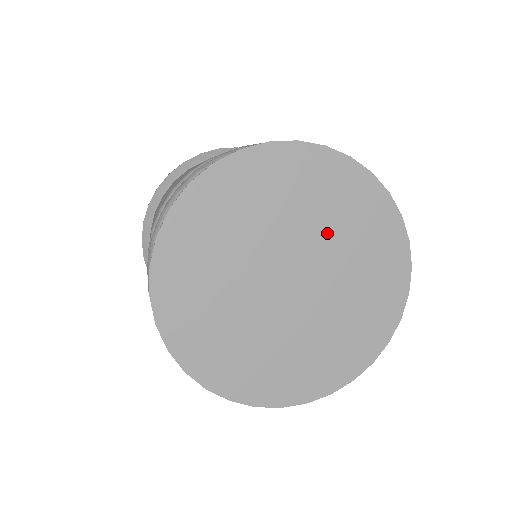
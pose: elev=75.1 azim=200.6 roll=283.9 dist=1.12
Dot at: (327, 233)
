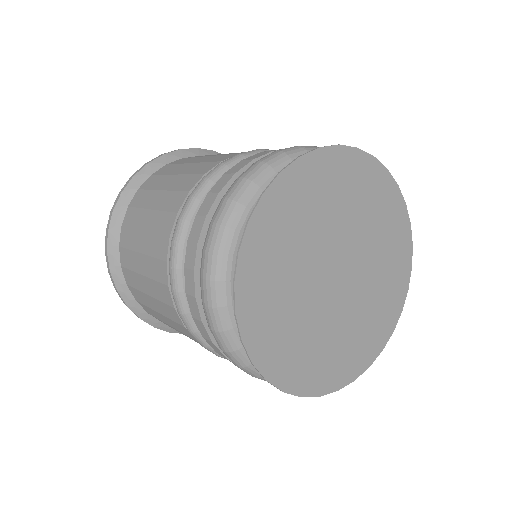
Dot at: (374, 272)
